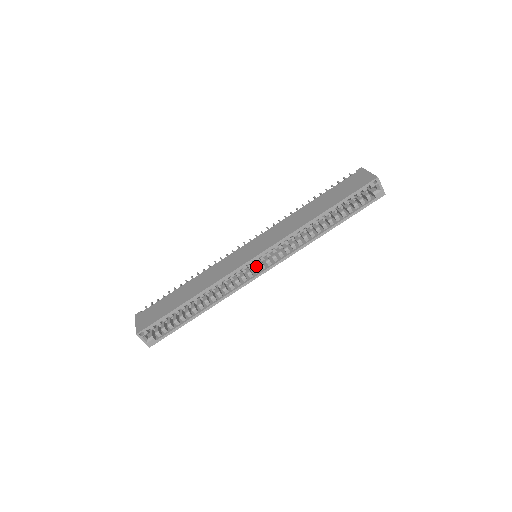
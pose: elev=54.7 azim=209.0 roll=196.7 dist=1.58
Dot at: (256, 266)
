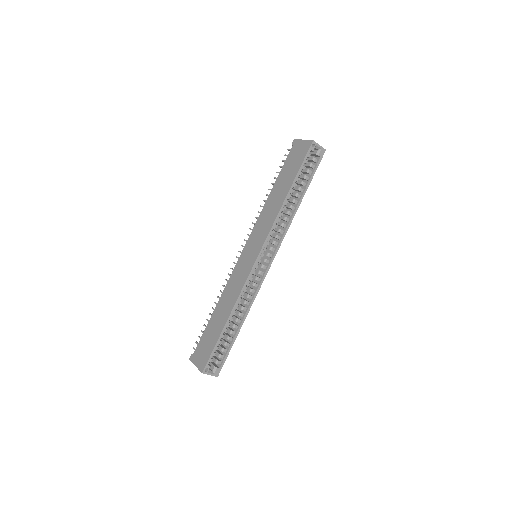
Dot at: occluded
